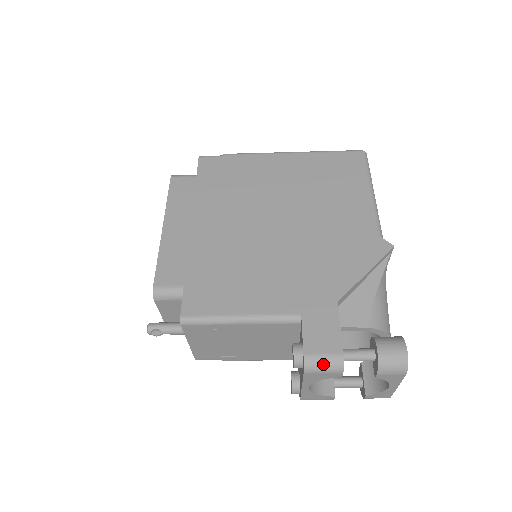
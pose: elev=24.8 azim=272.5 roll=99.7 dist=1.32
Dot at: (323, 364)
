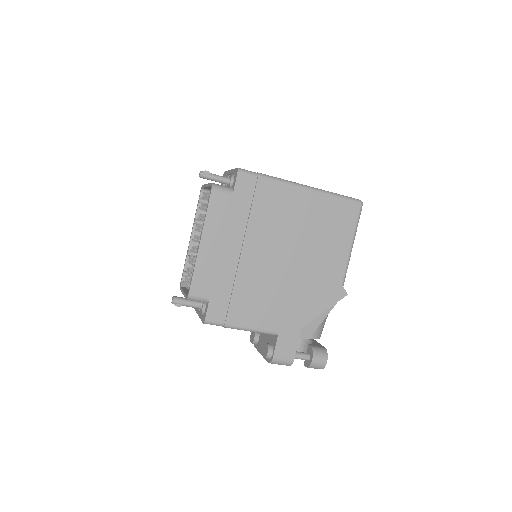
Dot at: (281, 363)
